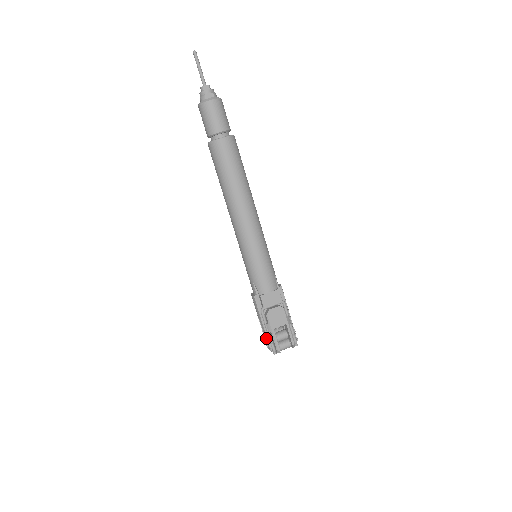
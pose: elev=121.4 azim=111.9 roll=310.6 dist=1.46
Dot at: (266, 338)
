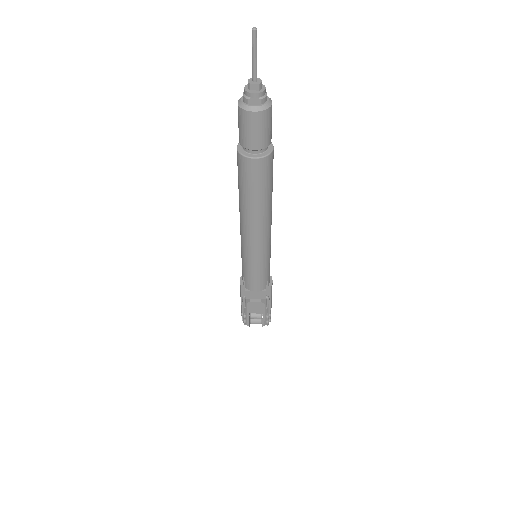
Dot at: (241, 311)
